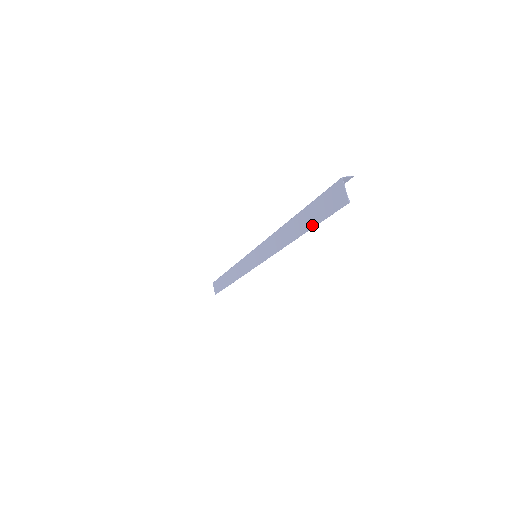
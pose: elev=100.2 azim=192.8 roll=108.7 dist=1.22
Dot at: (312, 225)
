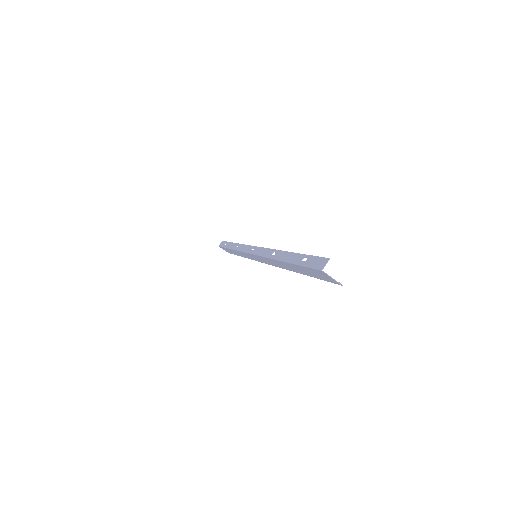
Dot at: occluded
